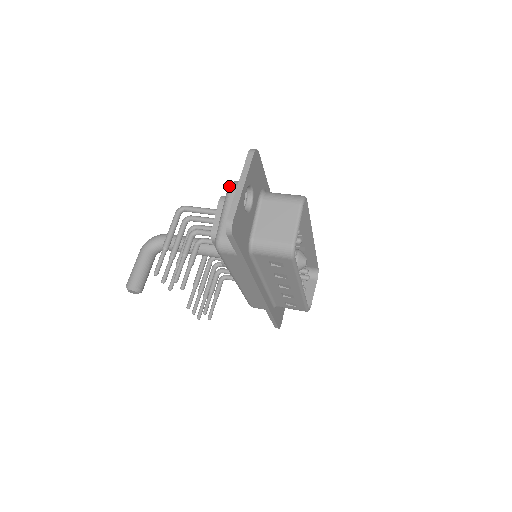
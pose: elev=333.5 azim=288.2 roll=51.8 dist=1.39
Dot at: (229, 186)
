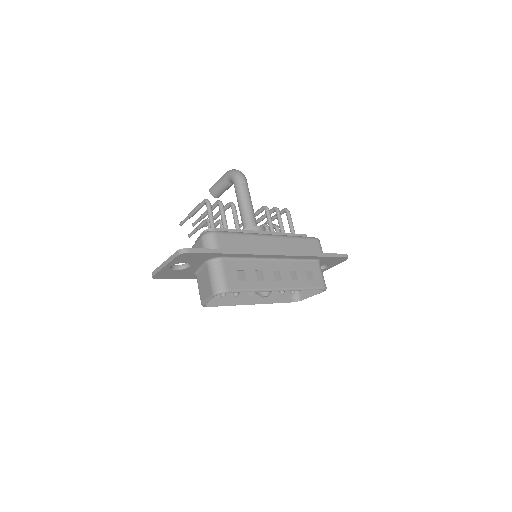
Dot at: (202, 234)
